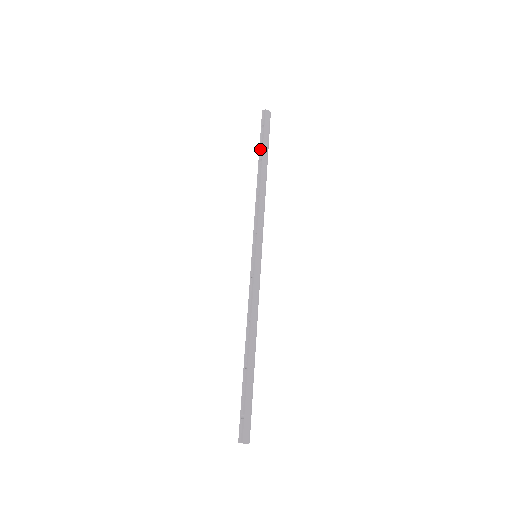
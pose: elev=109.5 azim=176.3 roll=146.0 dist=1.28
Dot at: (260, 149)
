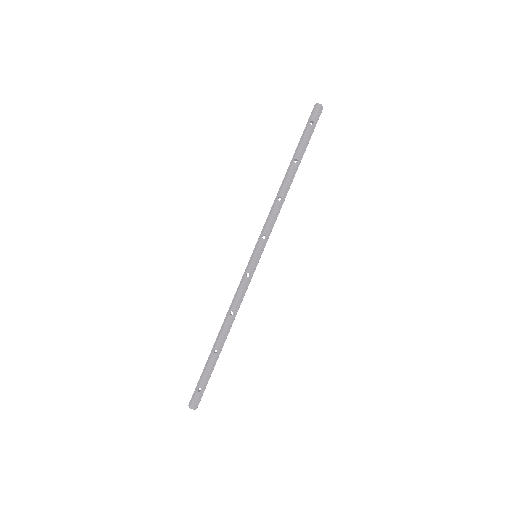
Dot at: (300, 148)
